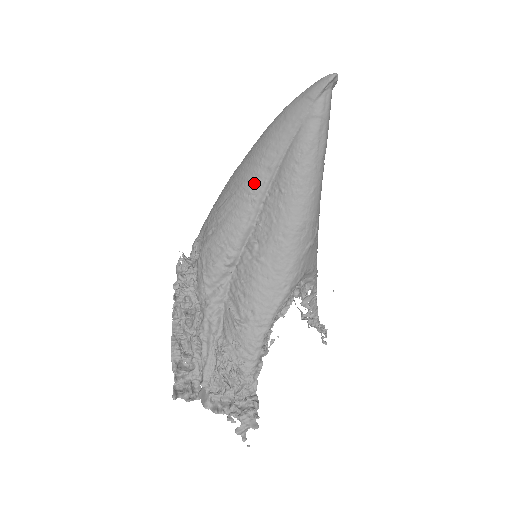
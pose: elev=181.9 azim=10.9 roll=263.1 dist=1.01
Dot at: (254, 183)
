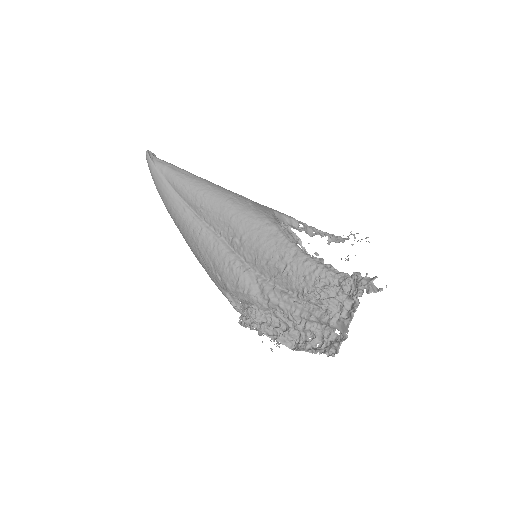
Dot at: (193, 226)
